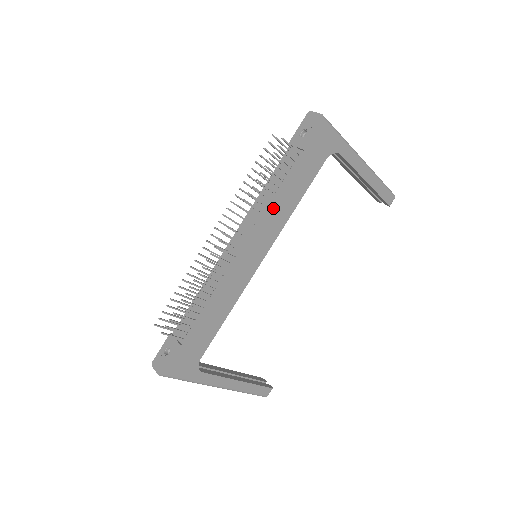
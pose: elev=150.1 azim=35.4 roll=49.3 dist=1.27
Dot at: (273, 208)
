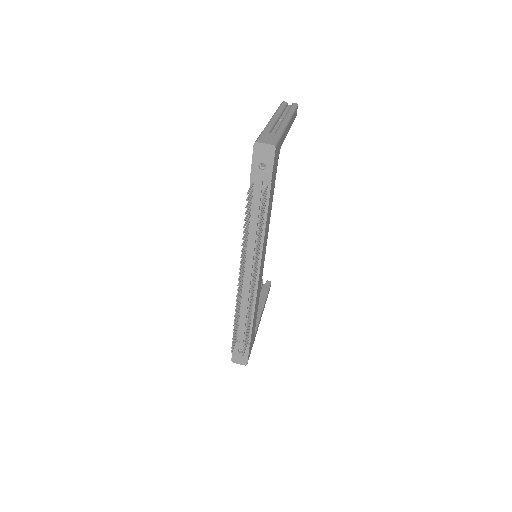
Dot at: (265, 232)
